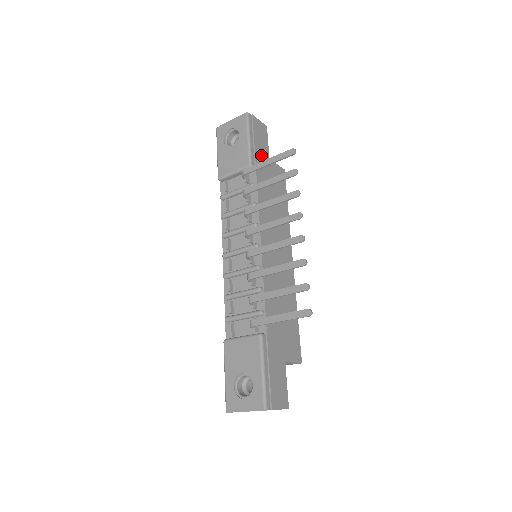
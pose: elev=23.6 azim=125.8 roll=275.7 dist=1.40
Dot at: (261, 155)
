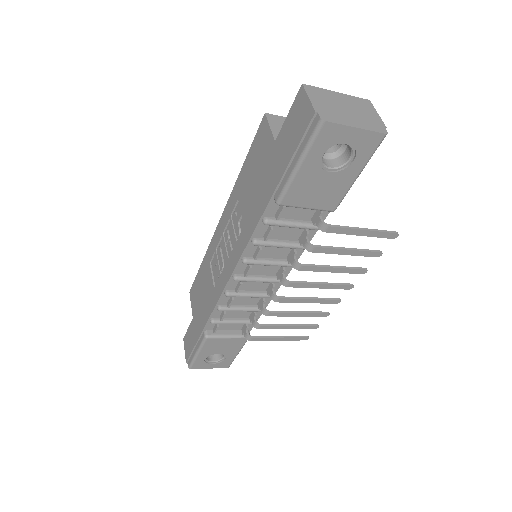
Dot at: occluded
